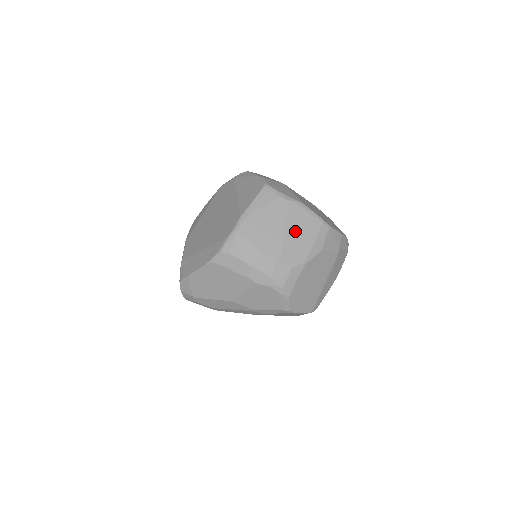
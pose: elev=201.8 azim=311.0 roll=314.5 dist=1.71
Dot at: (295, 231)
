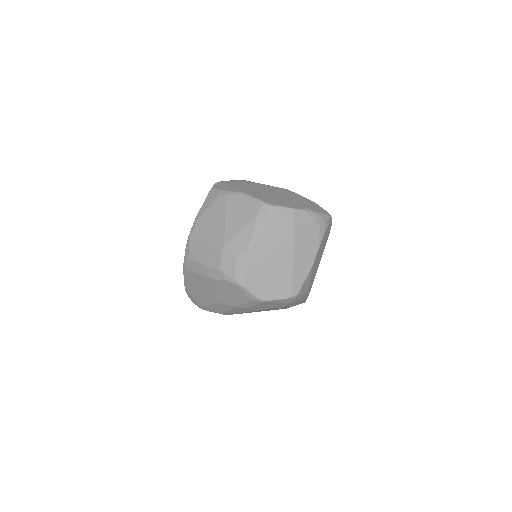
Dot at: (235, 221)
